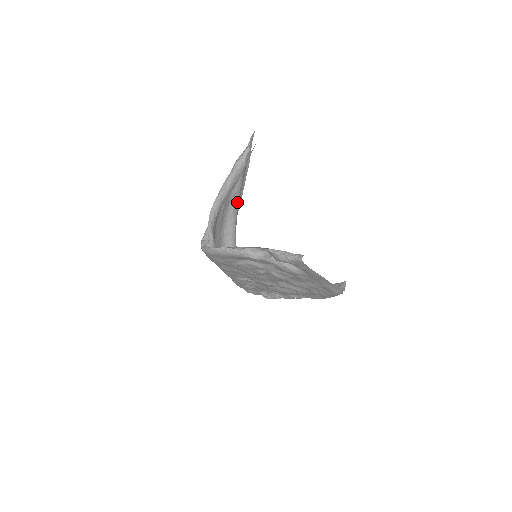
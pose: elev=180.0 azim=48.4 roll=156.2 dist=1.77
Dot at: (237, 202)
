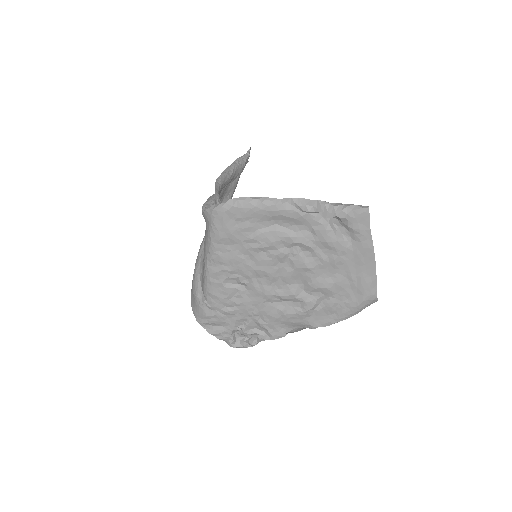
Dot at: occluded
